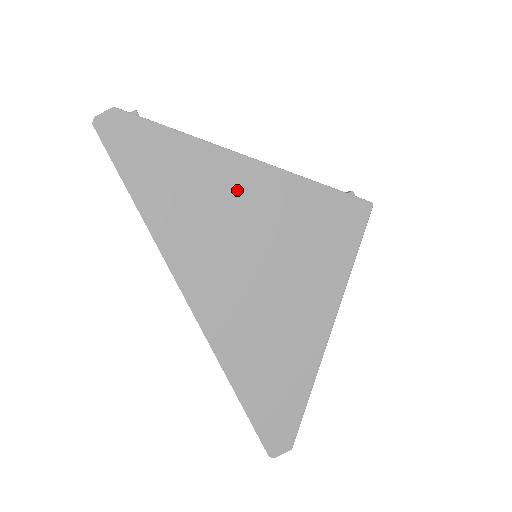
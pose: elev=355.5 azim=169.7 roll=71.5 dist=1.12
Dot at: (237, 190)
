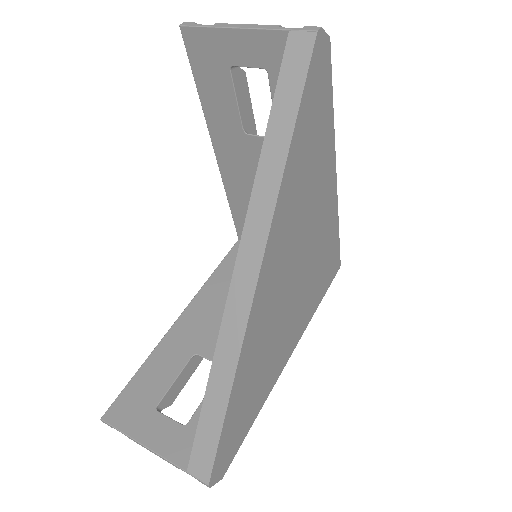
Dot at: (322, 195)
